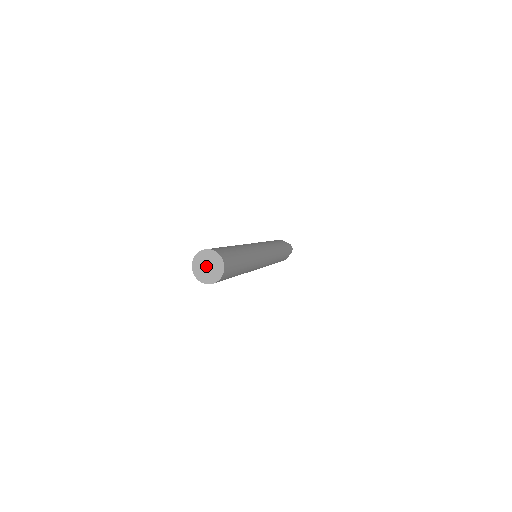
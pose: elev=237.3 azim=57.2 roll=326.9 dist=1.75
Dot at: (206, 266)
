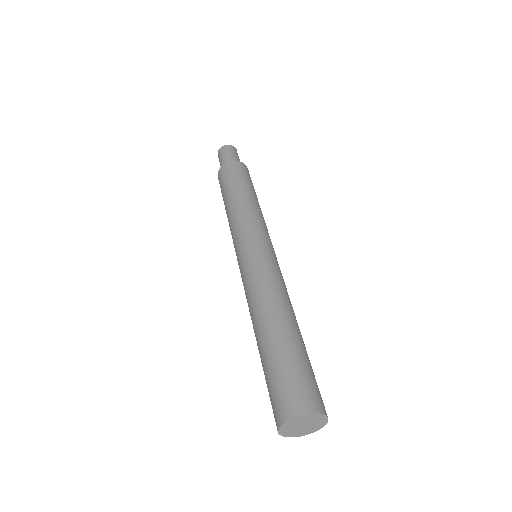
Dot at: (301, 427)
